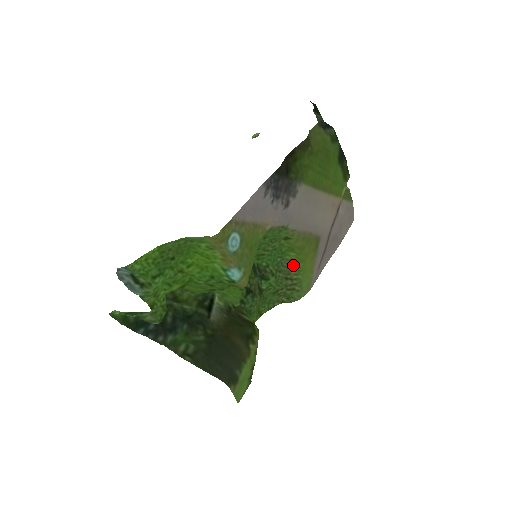
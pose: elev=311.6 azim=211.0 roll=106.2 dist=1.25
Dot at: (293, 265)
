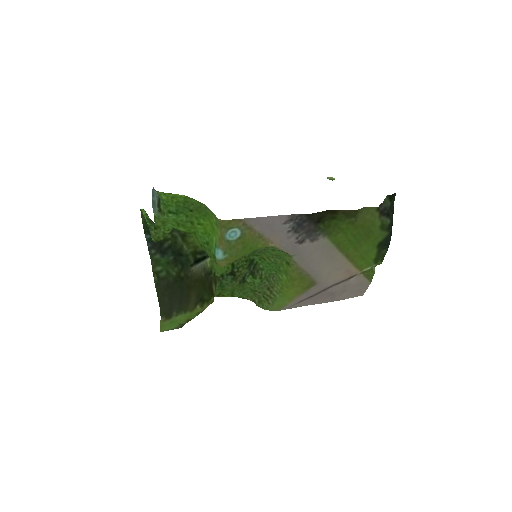
Dot at: (280, 284)
